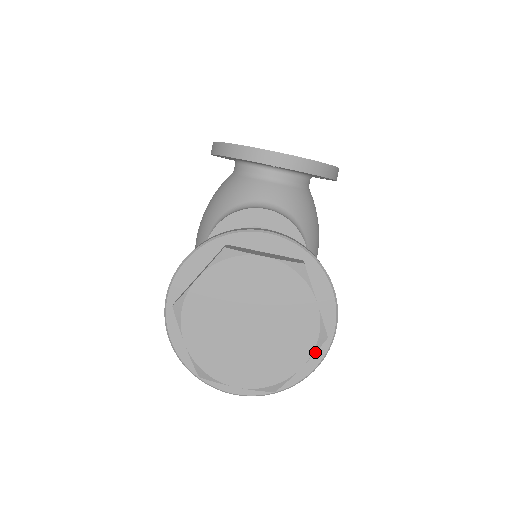
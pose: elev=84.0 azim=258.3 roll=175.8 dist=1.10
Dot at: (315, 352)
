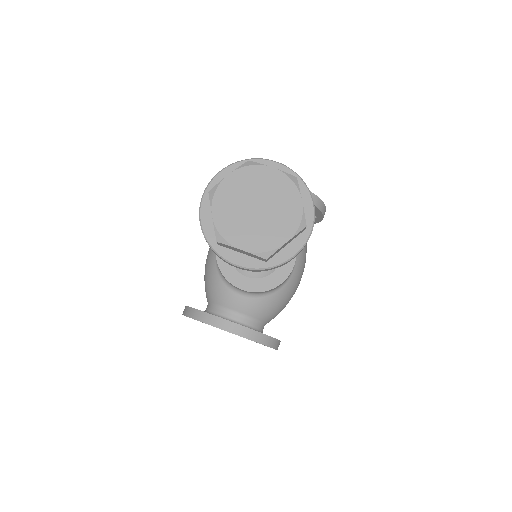
Dot at: (297, 233)
